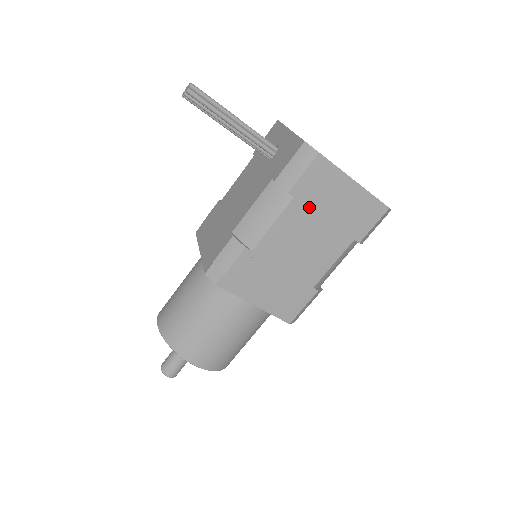
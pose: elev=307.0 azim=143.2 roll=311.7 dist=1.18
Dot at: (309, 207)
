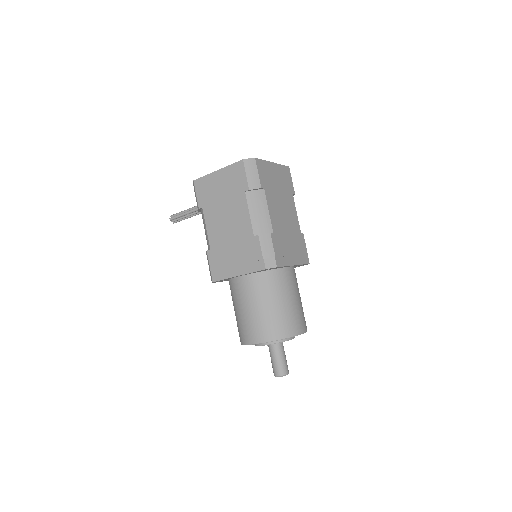
Dot at: (212, 204)
